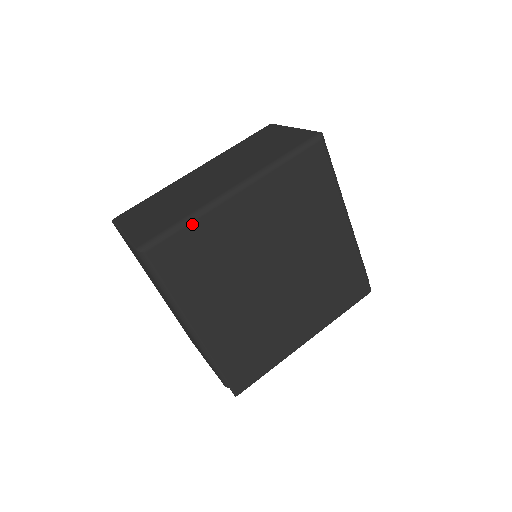
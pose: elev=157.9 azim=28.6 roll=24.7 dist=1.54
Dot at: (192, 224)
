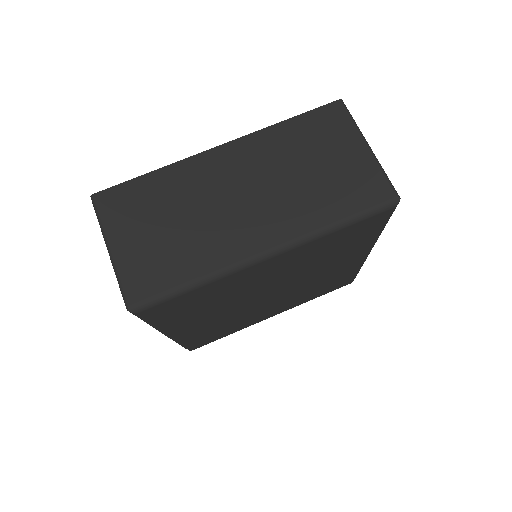
Dot at: (202, 287)
